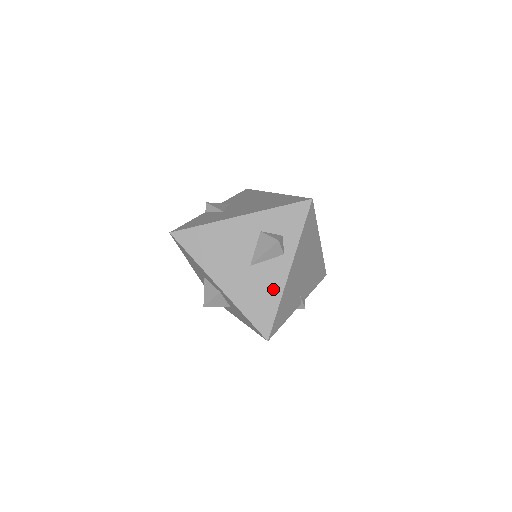
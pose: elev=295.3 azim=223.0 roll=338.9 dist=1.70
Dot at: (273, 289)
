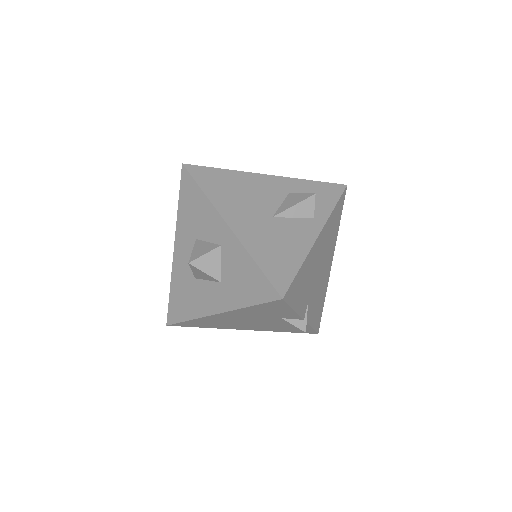
Dot at: (297, 245)
